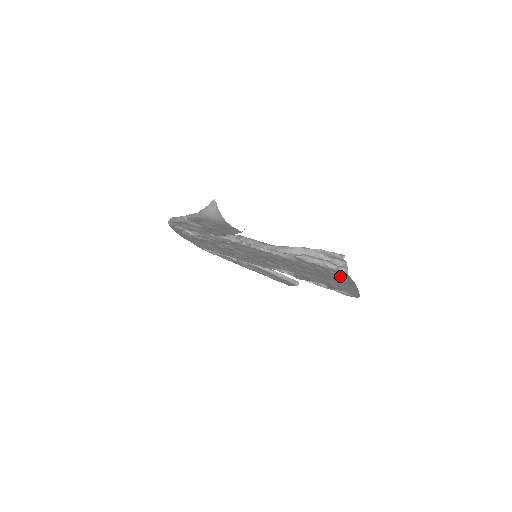
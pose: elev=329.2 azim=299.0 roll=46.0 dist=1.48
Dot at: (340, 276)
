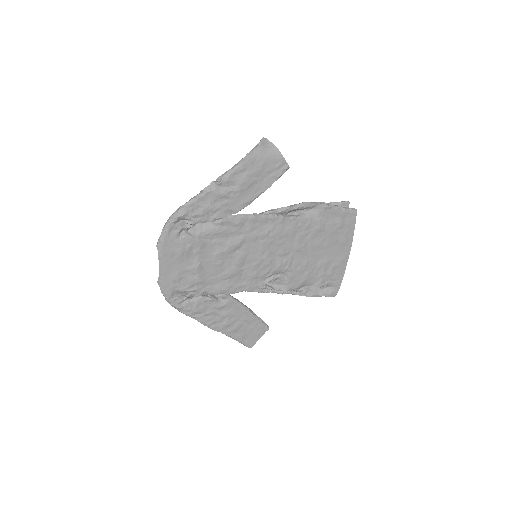
Dot at: (345, 228)
